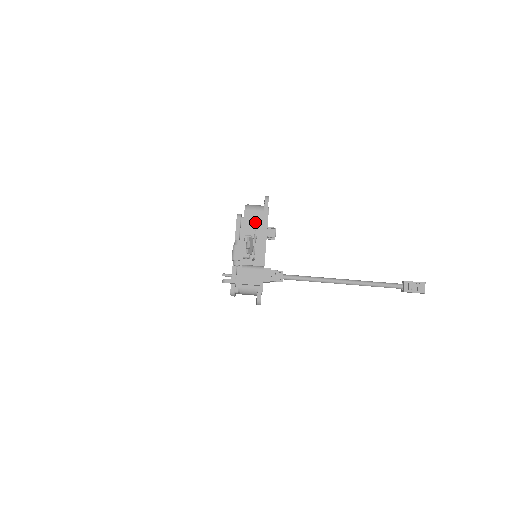
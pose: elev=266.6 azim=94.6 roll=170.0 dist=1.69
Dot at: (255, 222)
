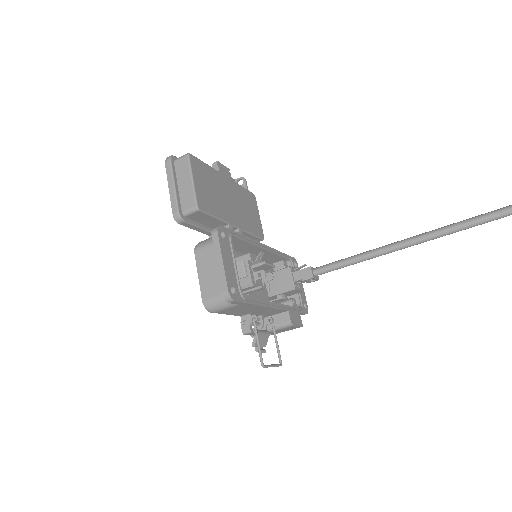
Dot at: (238, 310)
